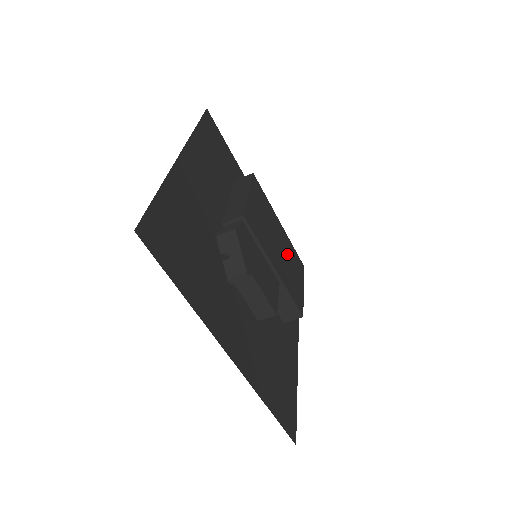
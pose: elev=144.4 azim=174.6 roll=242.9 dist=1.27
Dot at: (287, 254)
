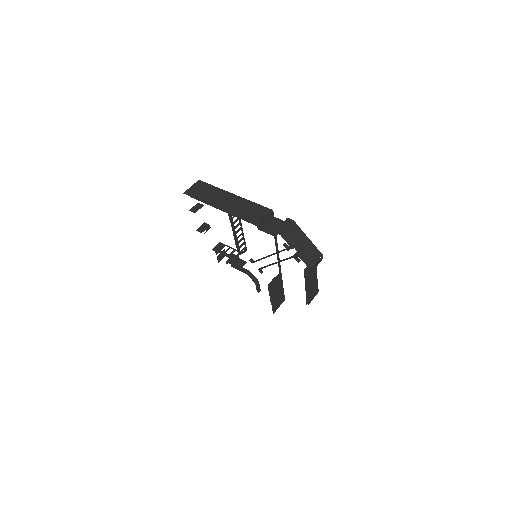
Dot at: occluded
